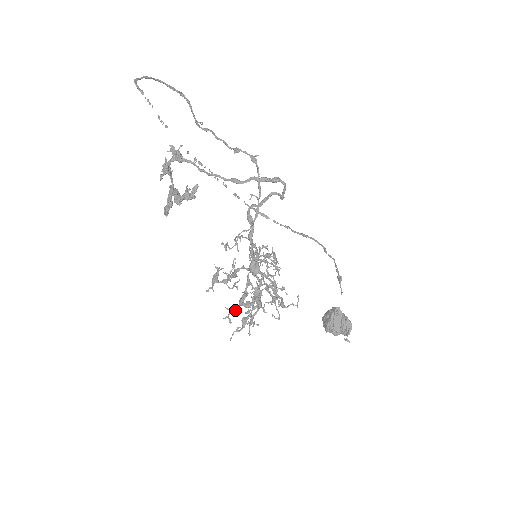
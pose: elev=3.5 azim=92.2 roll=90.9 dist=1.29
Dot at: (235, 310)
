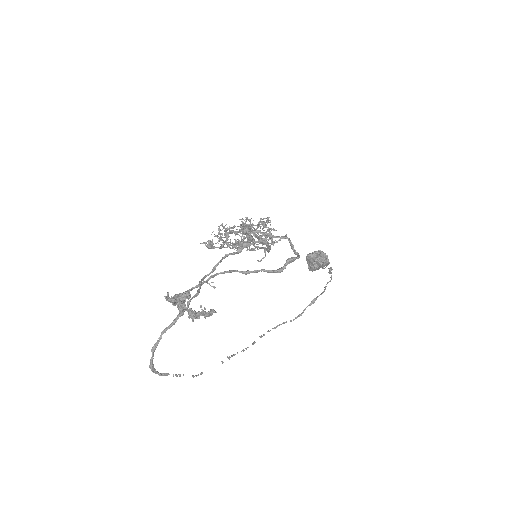
Dot at: occluded
